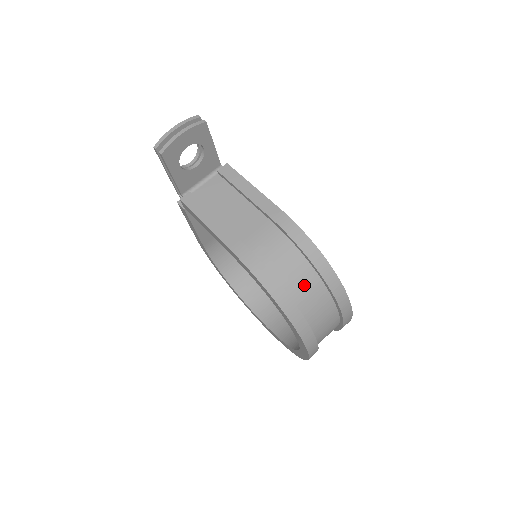
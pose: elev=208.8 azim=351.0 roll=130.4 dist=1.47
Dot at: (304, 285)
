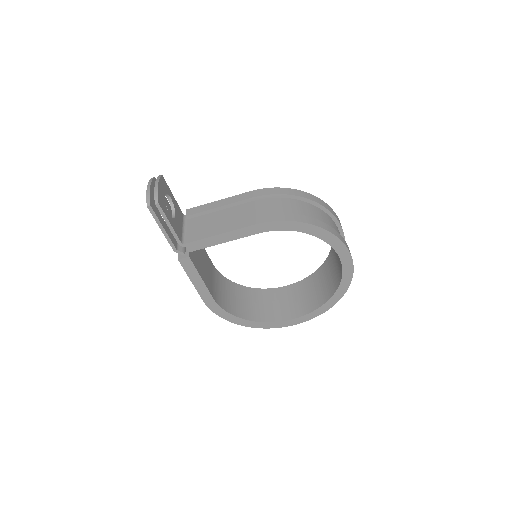
Dot at: (310, 212)
